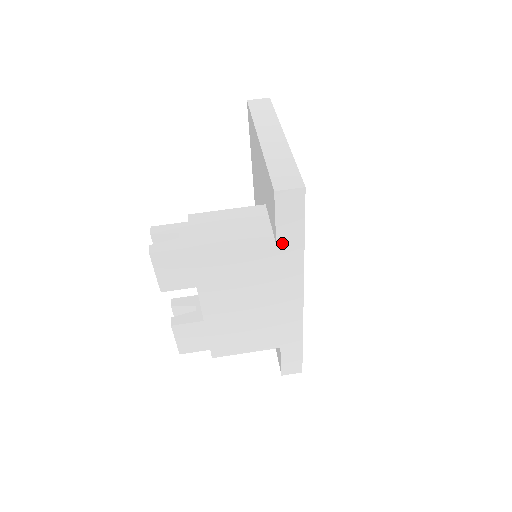
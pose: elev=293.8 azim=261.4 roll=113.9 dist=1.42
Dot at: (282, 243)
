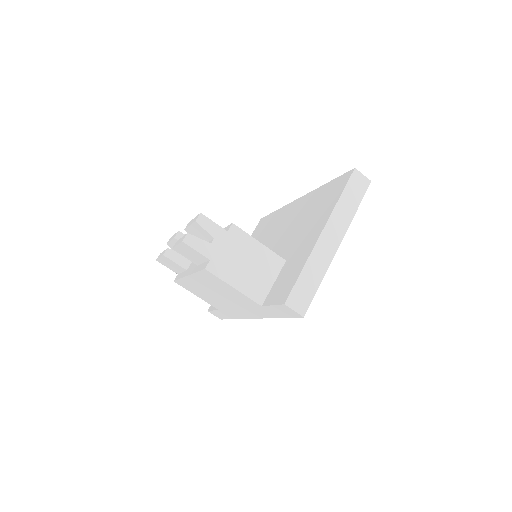
Dot at: (266, 308)
